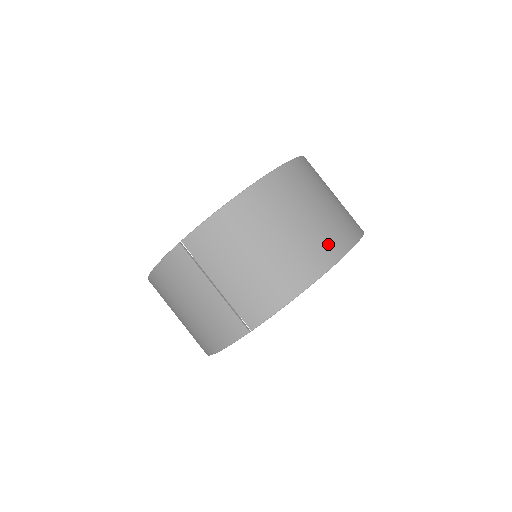
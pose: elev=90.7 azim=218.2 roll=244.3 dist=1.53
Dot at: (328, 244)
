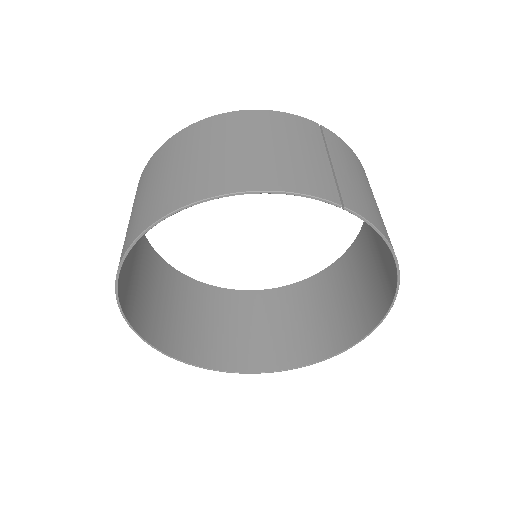
Dot at: occluded
